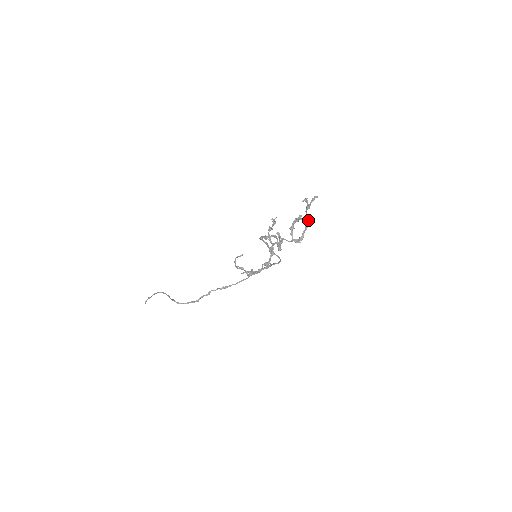
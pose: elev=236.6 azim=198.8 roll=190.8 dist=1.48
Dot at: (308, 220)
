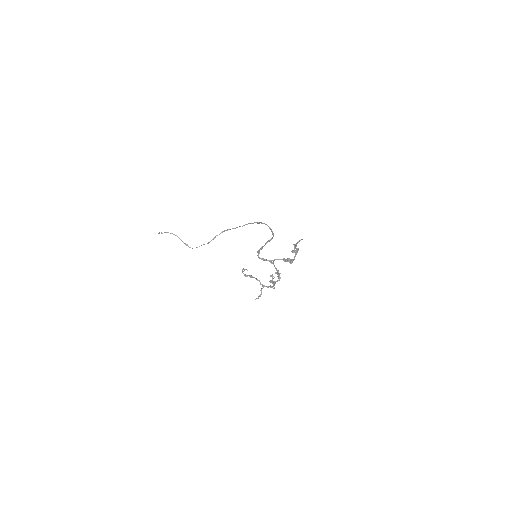
Dot at: (297, 250)
